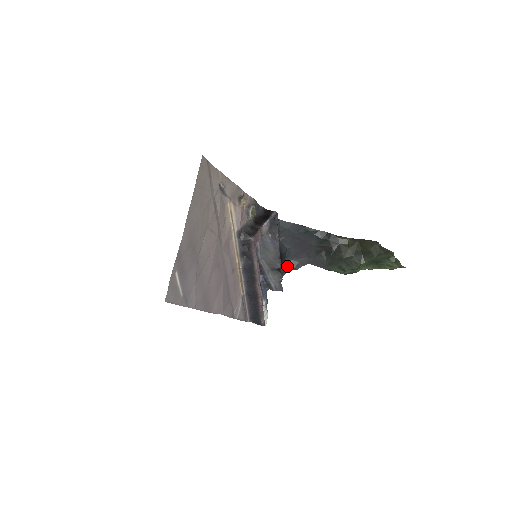
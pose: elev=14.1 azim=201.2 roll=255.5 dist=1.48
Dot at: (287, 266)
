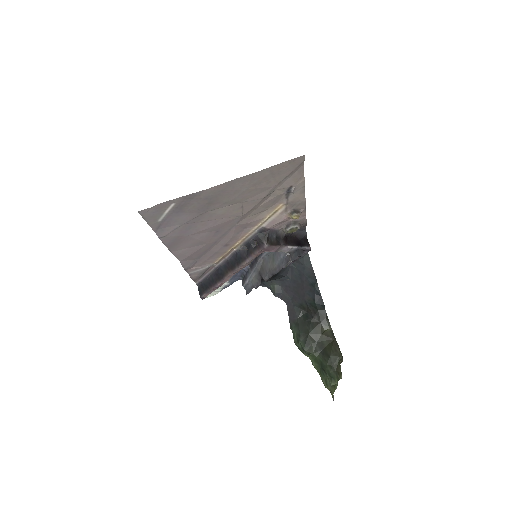
Dot at: (272, 284)
